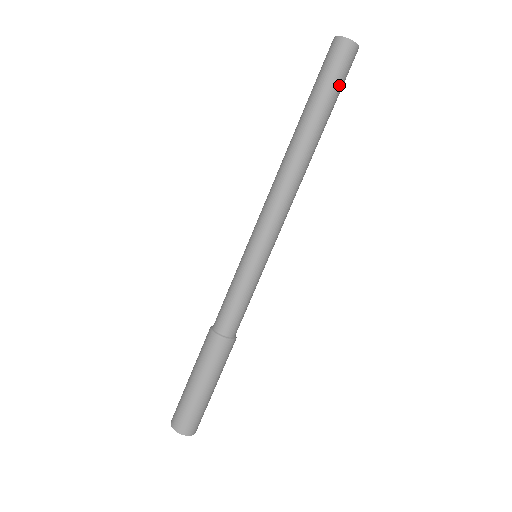
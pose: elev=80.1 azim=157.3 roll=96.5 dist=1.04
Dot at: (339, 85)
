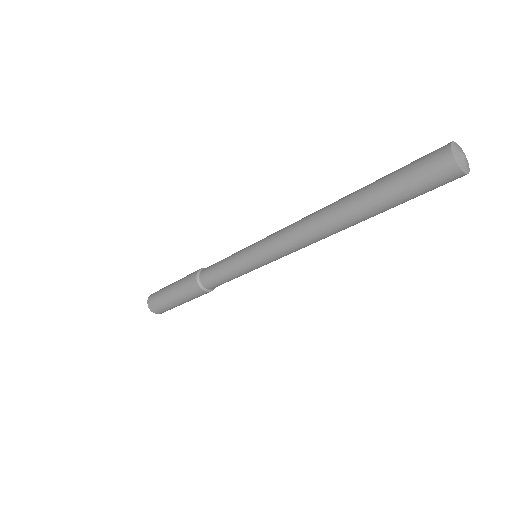
Dot at: occluded
